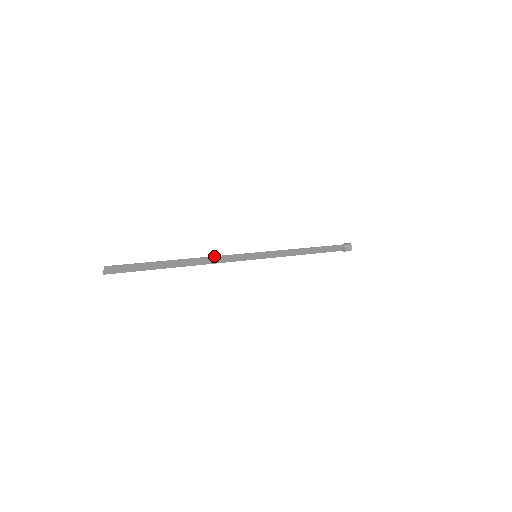
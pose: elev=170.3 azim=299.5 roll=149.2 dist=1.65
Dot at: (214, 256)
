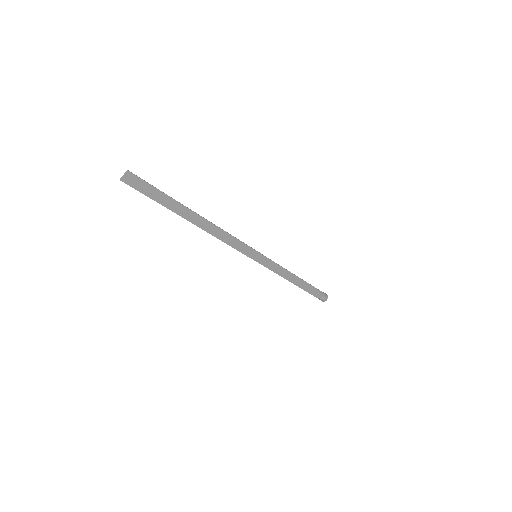
Dot at: (225, 231)
